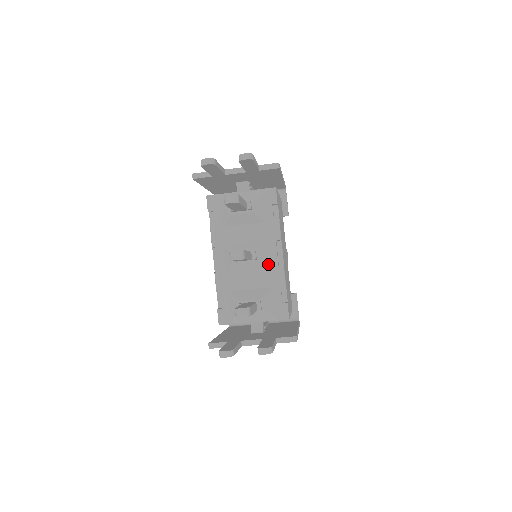
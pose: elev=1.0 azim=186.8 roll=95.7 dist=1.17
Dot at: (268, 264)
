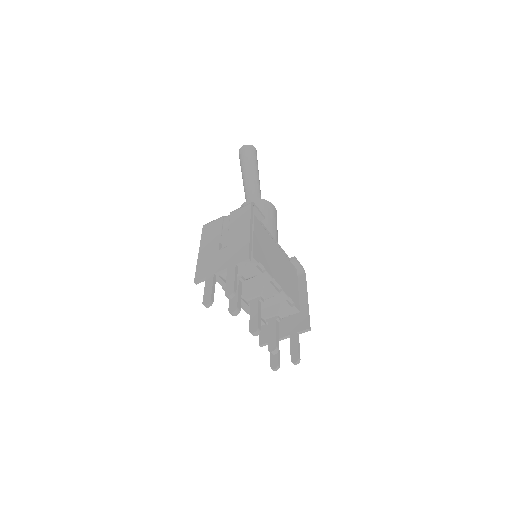
Dot at: (272, 295)
